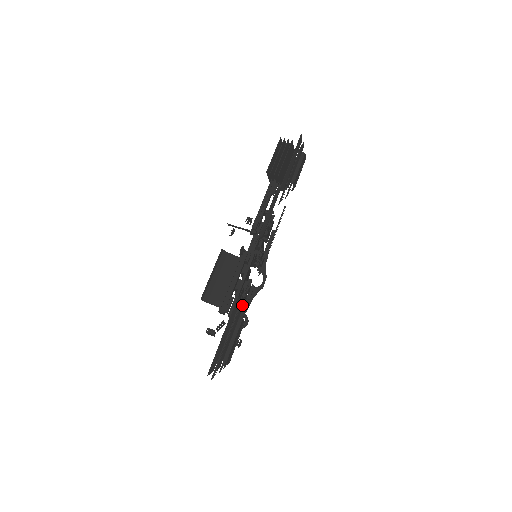
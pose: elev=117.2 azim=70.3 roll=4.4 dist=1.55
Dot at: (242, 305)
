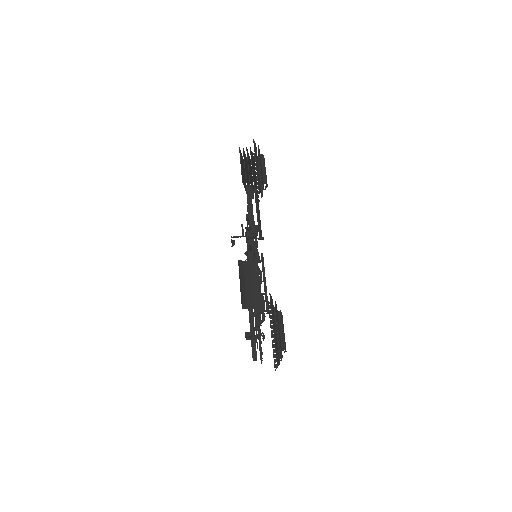
Dot at: occluded
